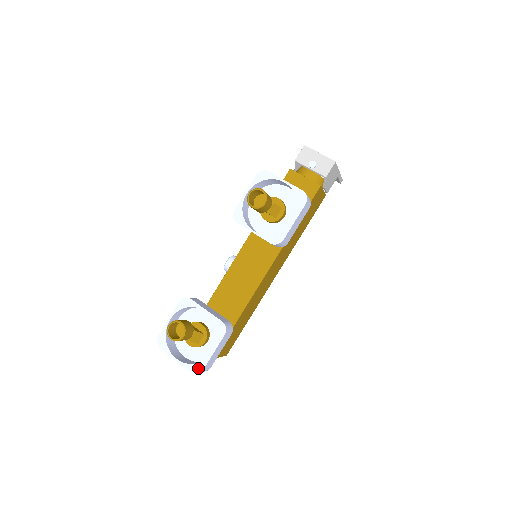
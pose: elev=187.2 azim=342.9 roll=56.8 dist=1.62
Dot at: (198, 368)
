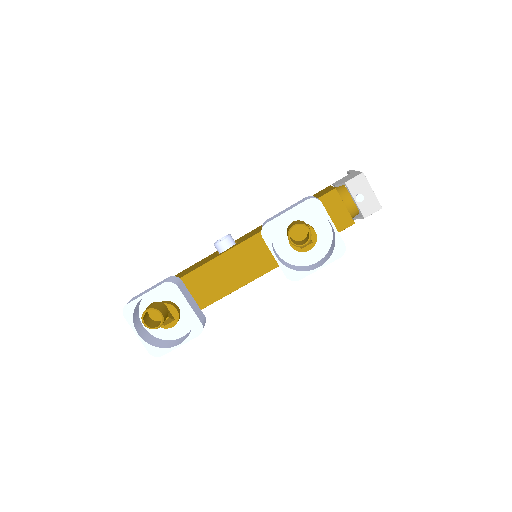
Dot at: (158, 352)
